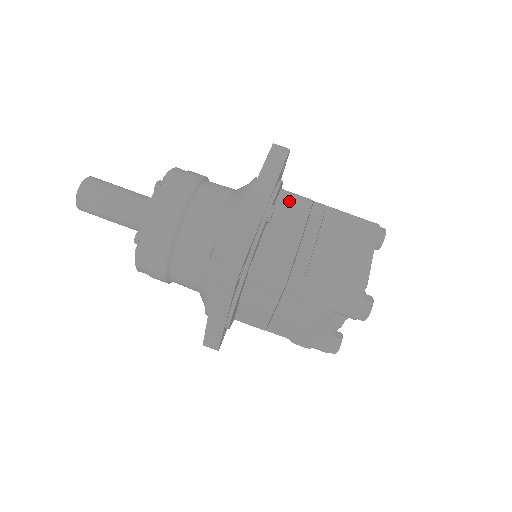
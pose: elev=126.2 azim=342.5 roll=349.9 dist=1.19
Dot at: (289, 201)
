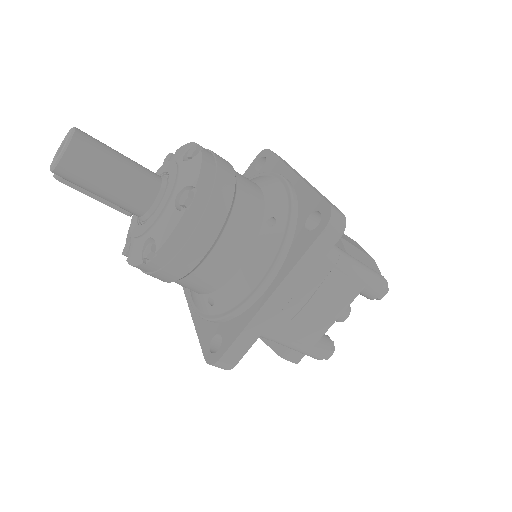
Dot at: occluded
